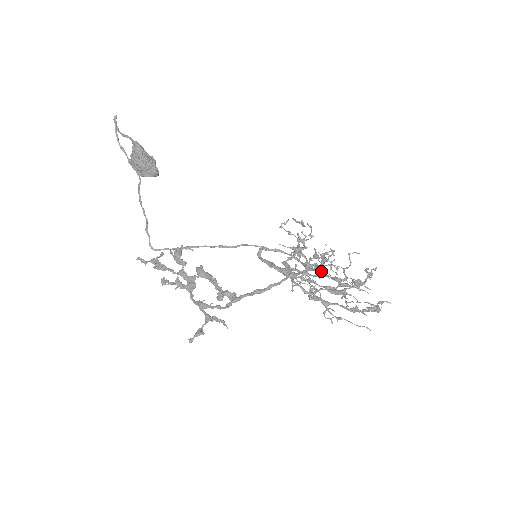
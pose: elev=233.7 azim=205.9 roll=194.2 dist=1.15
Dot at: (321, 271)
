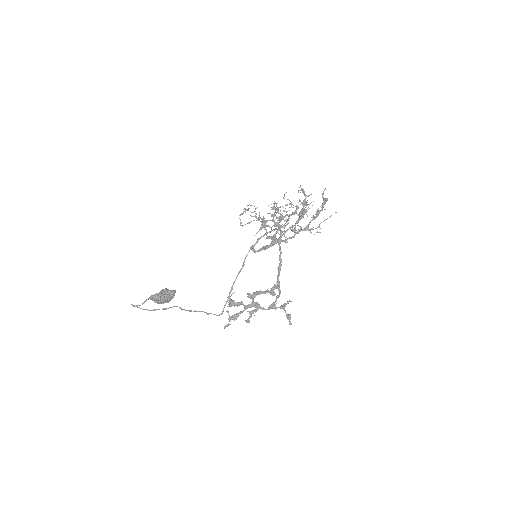
Dot at: occluded
